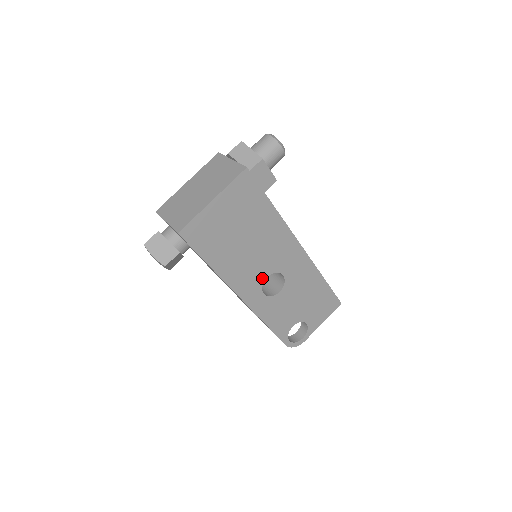
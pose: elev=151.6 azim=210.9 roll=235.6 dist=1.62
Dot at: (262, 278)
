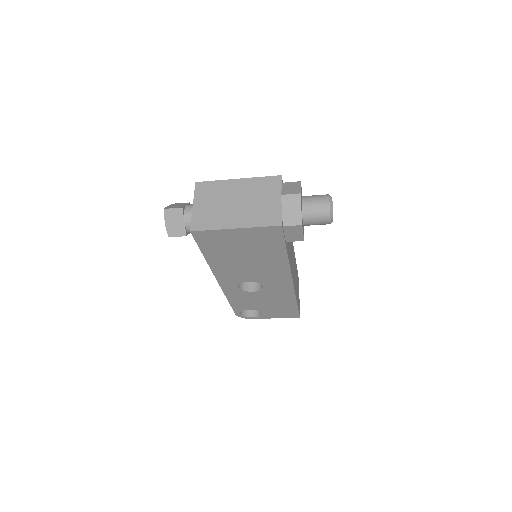
Dot at: (244, 280)
